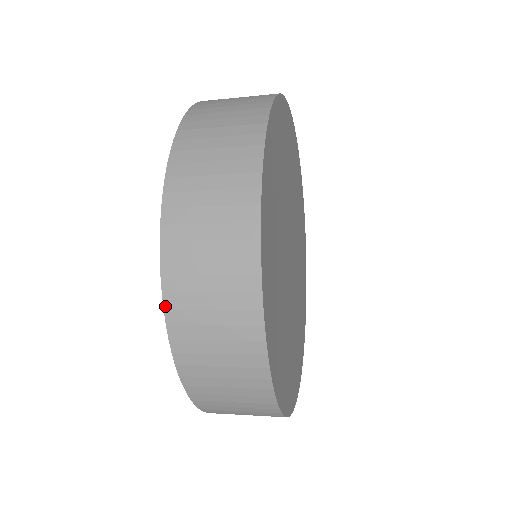
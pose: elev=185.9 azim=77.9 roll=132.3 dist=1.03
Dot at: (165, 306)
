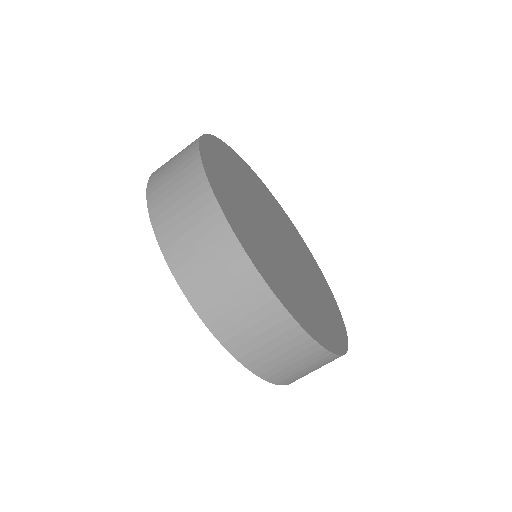
Dot at: (149, 179)
